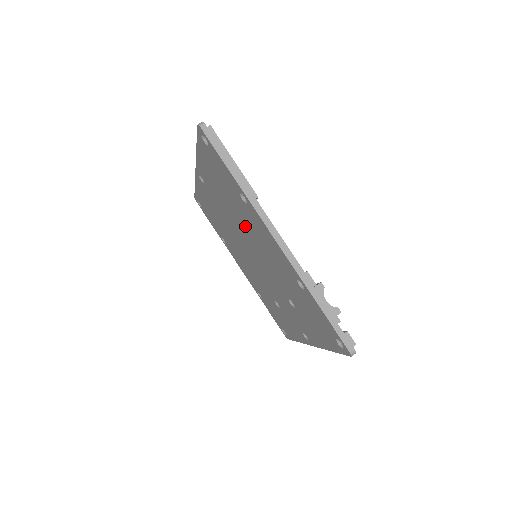
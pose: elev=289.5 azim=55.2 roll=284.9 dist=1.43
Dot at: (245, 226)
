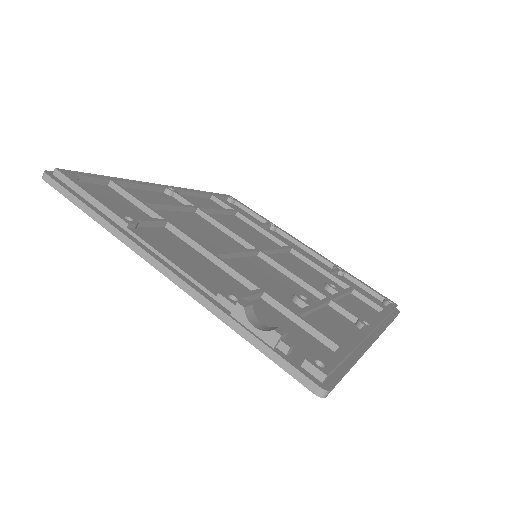
Dot at: occluded
